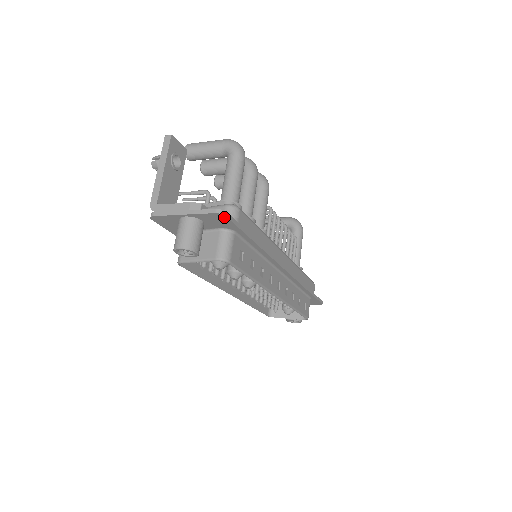
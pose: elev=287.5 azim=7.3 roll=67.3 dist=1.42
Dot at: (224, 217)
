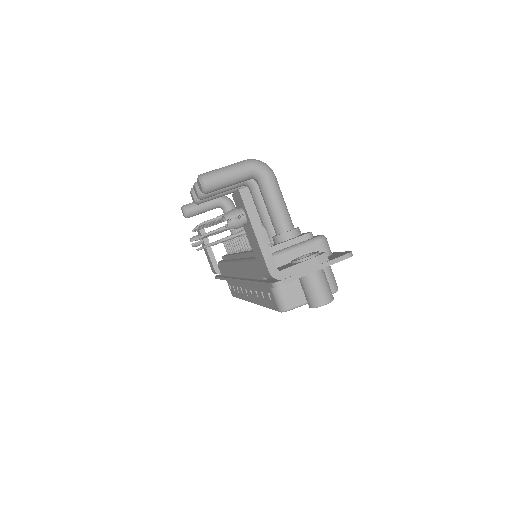
Dot at: occluded
